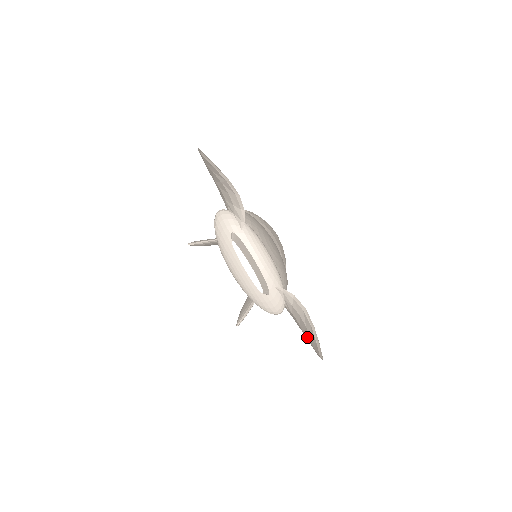
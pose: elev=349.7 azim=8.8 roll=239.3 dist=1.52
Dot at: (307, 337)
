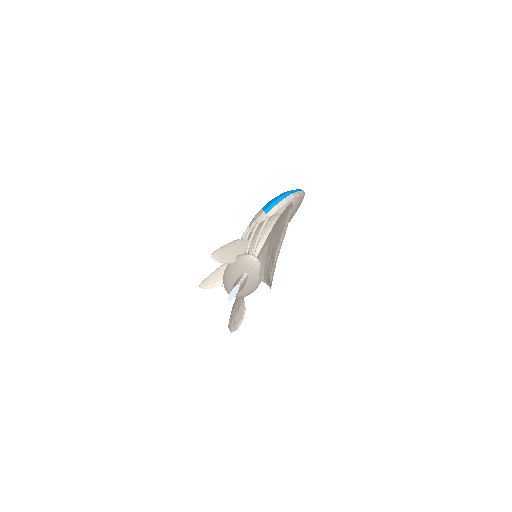
Dot at: (234, 309)
